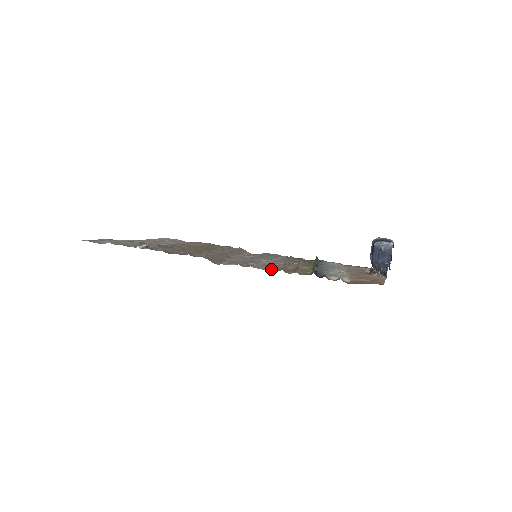
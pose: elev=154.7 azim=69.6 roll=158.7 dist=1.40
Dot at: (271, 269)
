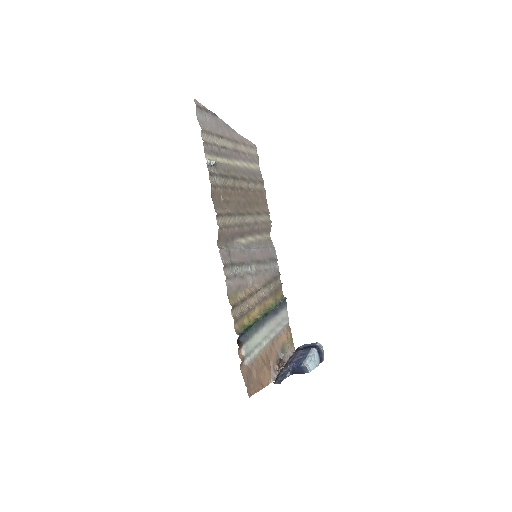
Dot at: (233, 293)
